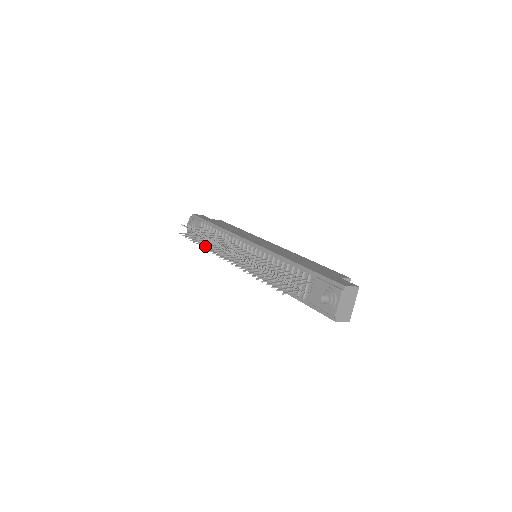
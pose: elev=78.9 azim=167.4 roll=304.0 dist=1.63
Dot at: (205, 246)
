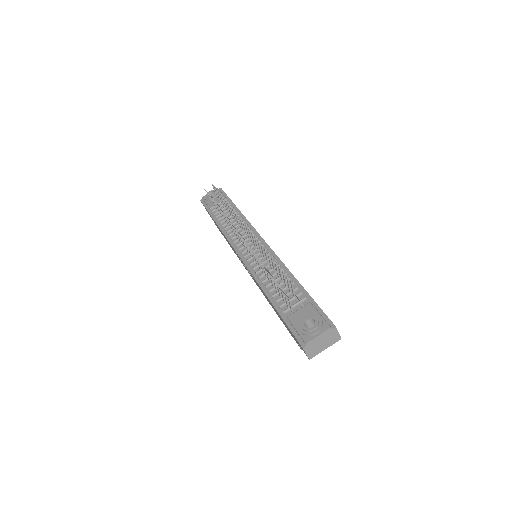
Dot at: occluded
